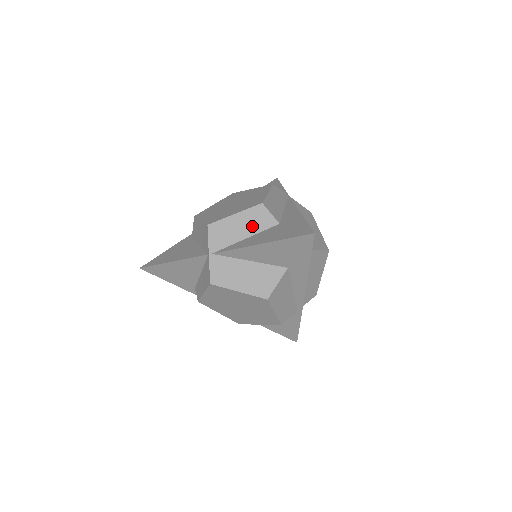
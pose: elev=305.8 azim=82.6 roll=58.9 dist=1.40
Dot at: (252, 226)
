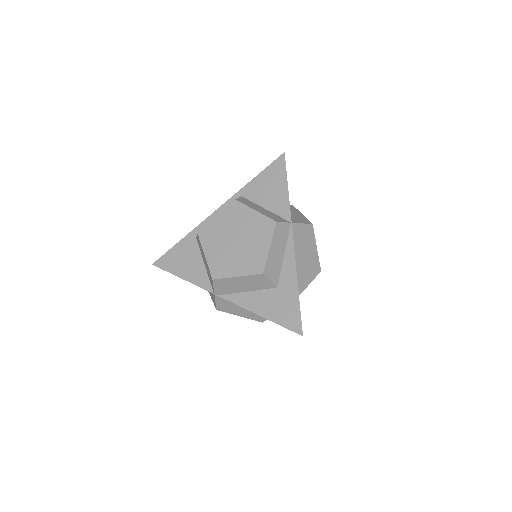
Dot at: (253, 286)
